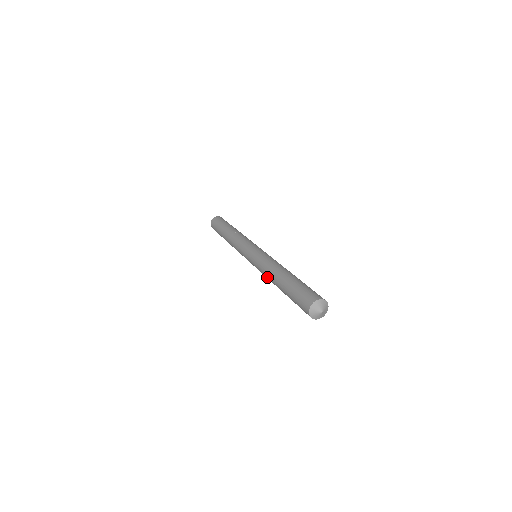
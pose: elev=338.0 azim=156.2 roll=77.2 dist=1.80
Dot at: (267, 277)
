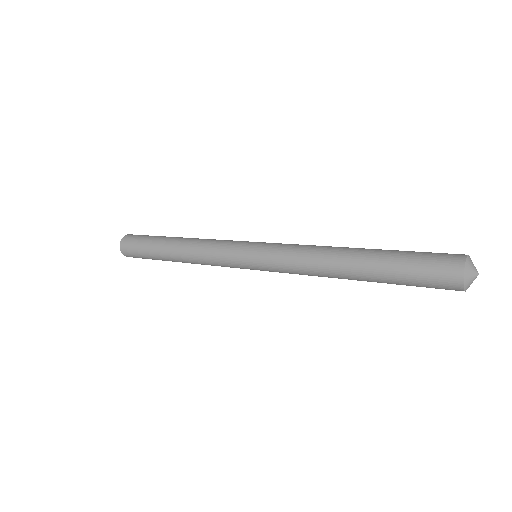
Dot at: (313, 264)
